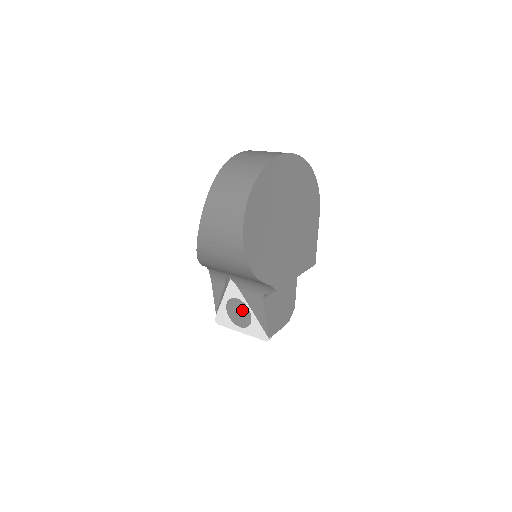
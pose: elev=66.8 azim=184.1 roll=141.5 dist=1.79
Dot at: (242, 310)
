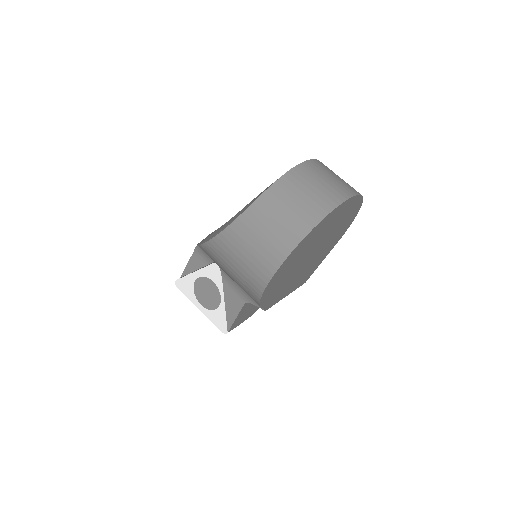
Dot at: (213, 294)
